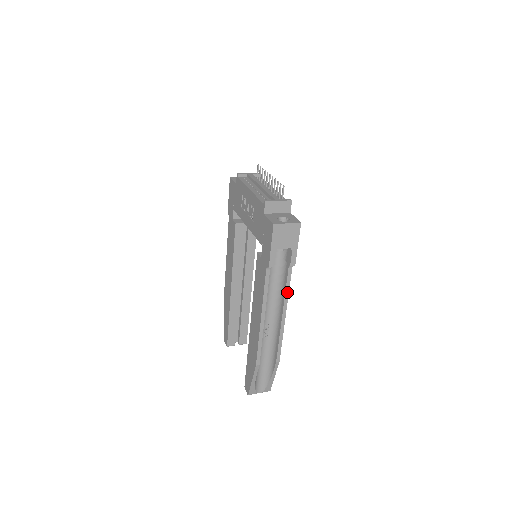
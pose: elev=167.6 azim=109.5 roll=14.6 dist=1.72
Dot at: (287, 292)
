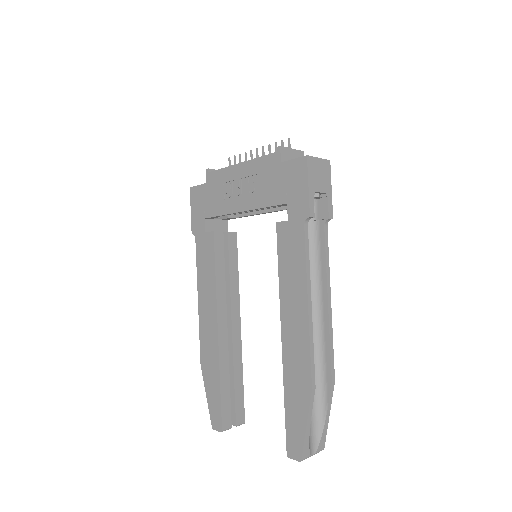
Dot at: (327, 263)
